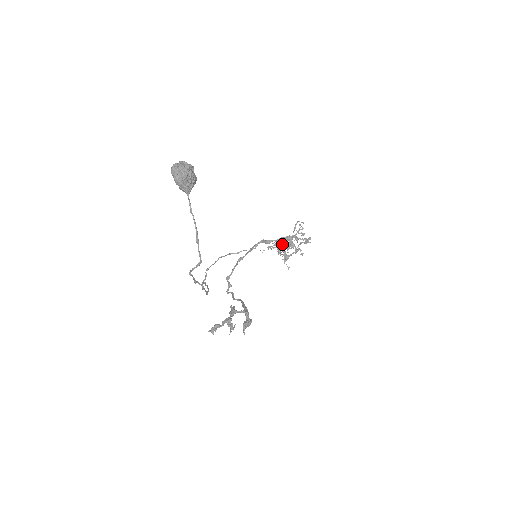
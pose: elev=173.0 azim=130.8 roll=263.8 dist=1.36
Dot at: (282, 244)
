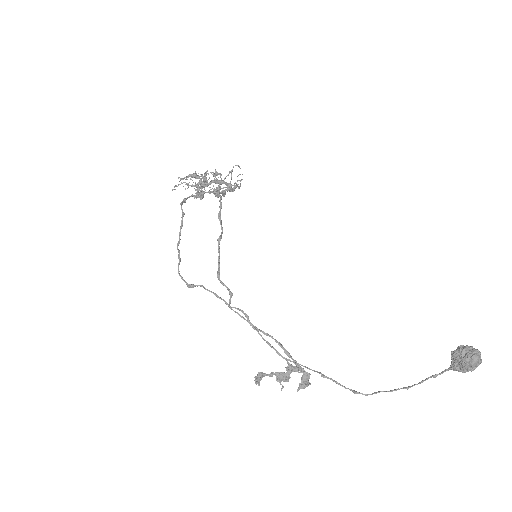
Dot at: (206, 181)
